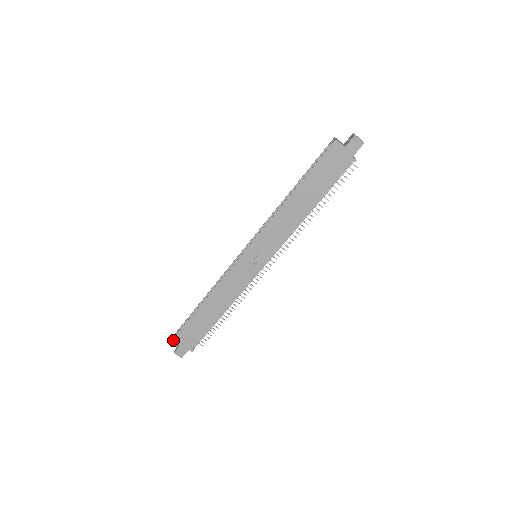
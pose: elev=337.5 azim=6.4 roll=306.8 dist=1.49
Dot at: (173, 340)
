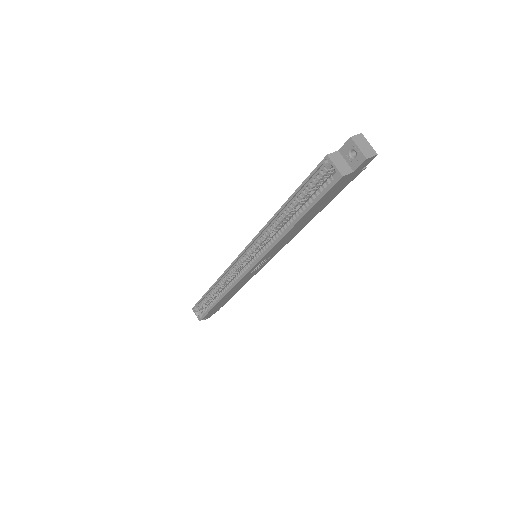
Dot at: occluded
